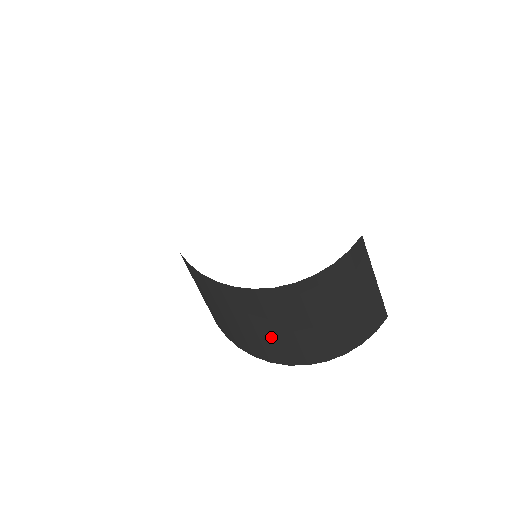
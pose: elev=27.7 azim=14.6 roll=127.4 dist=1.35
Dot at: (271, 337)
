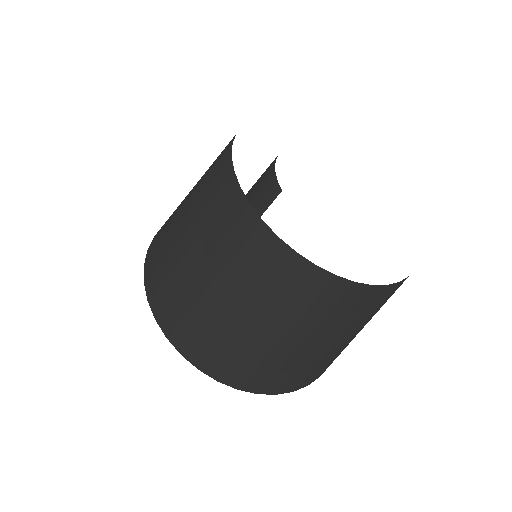
Dot at: (269, 344)
